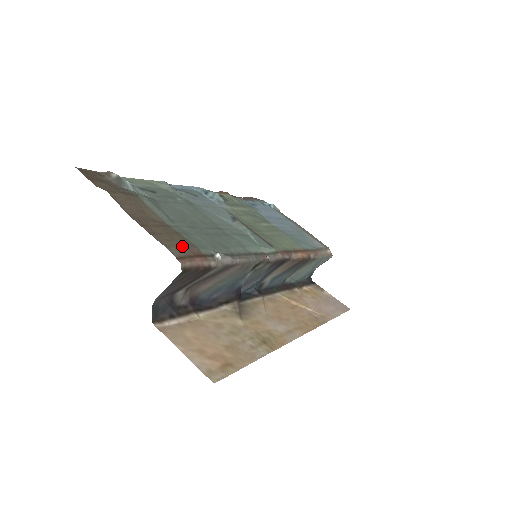
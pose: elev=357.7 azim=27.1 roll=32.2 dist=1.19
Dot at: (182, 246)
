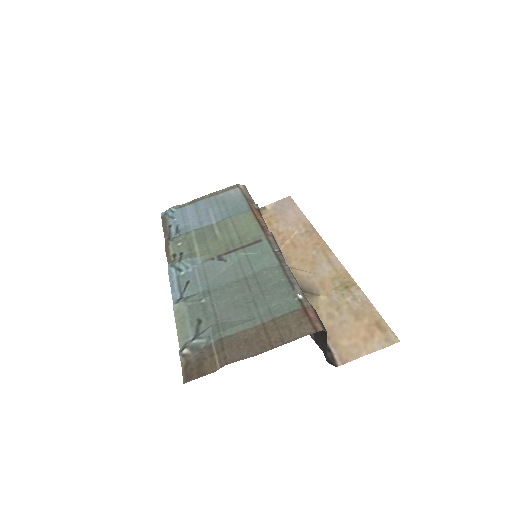
Dot at: (297, 322)
